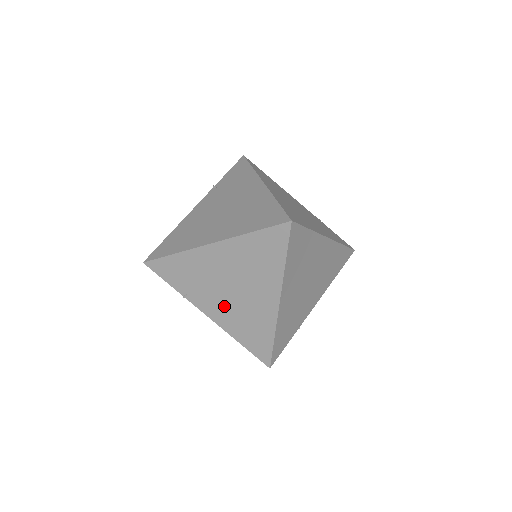
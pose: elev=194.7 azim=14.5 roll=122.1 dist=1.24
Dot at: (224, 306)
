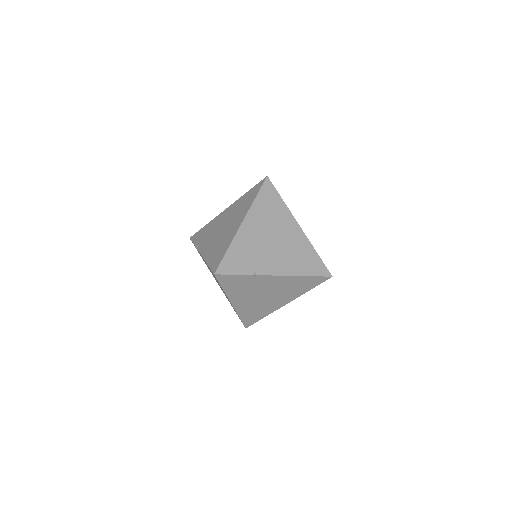
Dot at: (279, 257)
